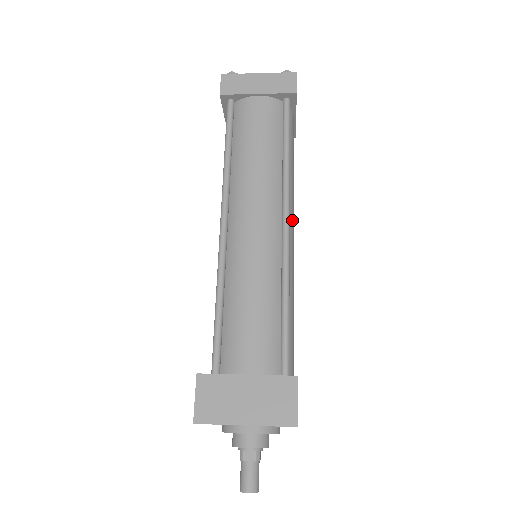
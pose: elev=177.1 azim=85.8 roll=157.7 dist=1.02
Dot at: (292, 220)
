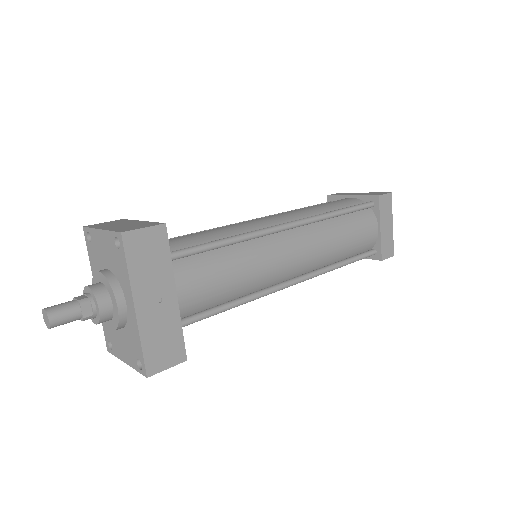
Dot at: (303, 242)
